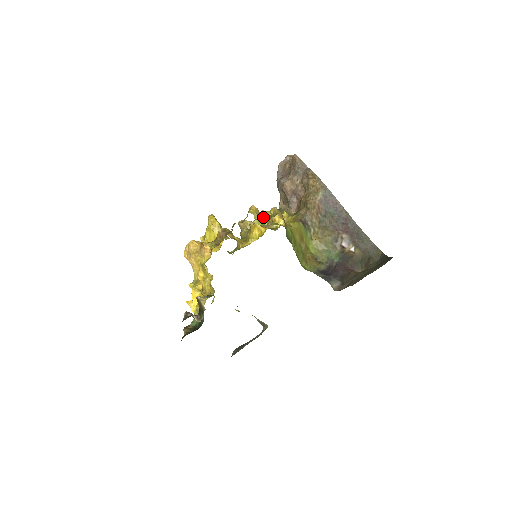
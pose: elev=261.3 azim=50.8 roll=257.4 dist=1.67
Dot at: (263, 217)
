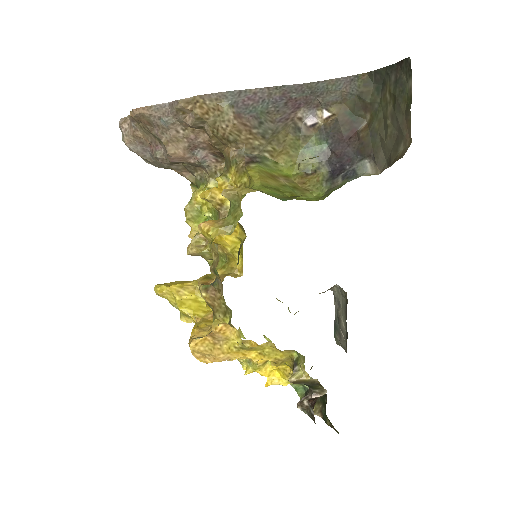
Dot at: (231, 220)
